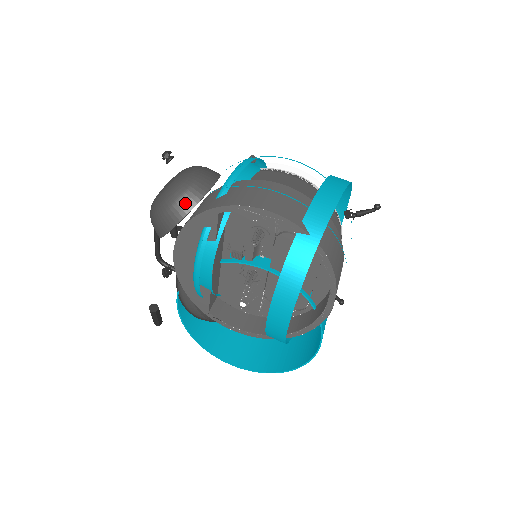
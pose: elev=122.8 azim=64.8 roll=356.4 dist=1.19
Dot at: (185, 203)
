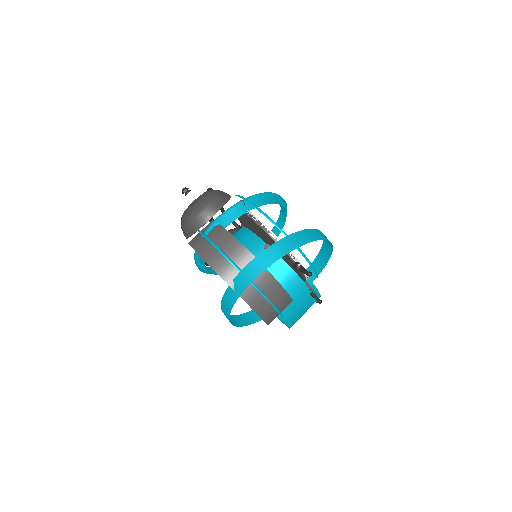
Dot at: (189, 230)
